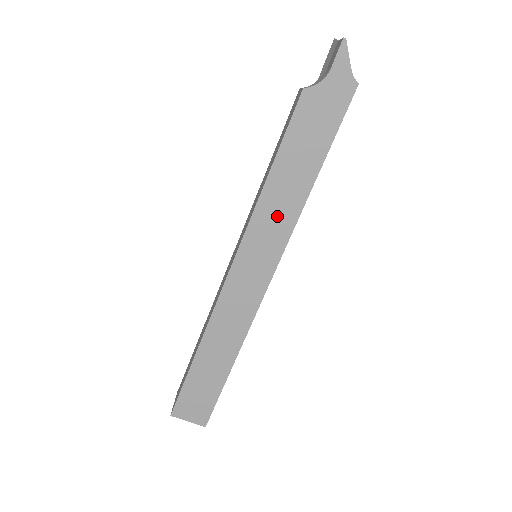
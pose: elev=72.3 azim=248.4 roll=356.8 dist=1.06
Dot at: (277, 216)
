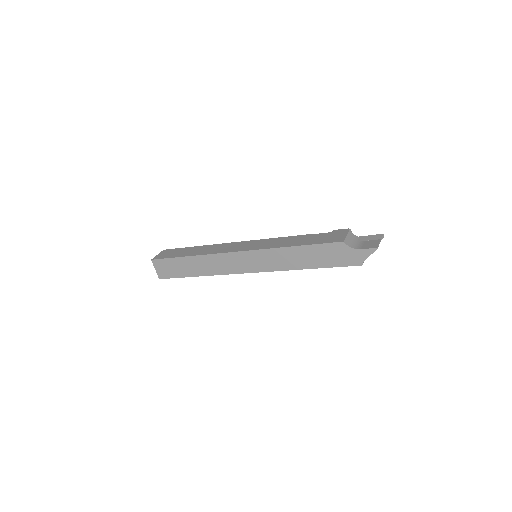
Dot at: (279, 260)
